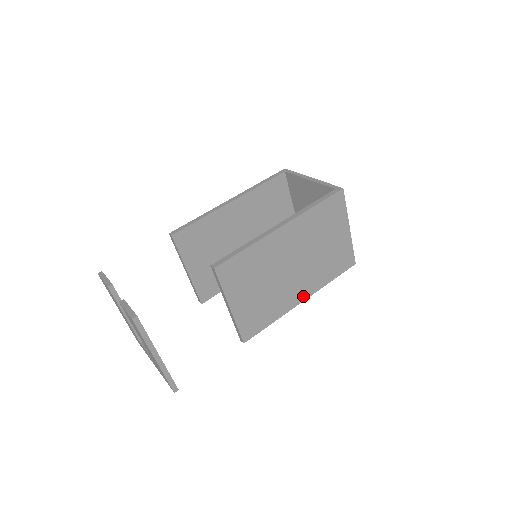
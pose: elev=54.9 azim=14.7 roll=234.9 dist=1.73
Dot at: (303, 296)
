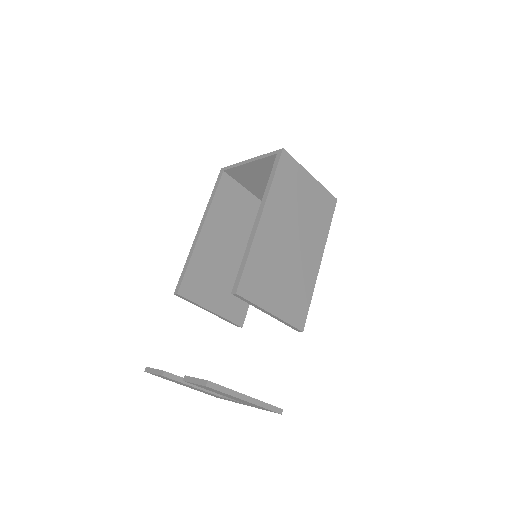
Dot at: (318, 258)
